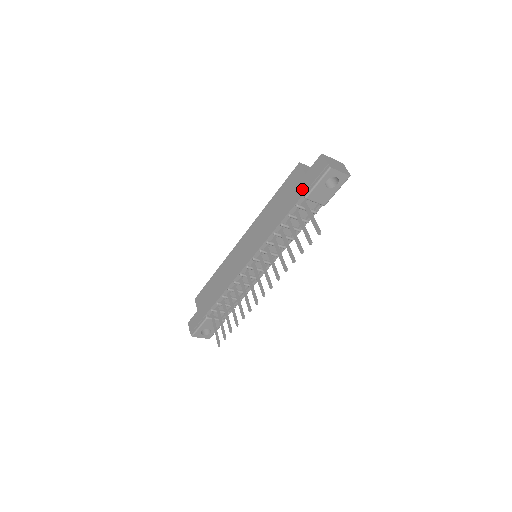
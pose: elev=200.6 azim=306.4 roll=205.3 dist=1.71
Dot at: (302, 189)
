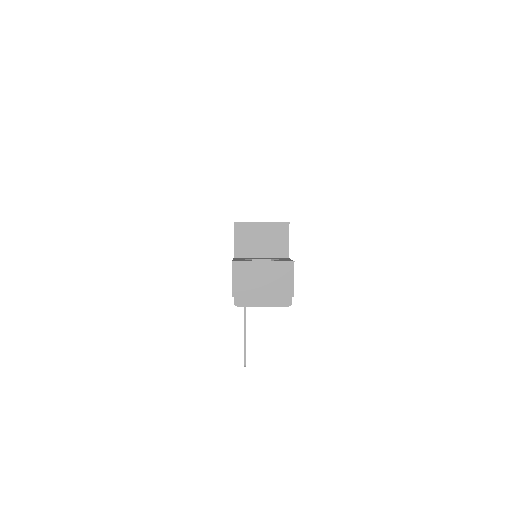
Dot at: occluded
